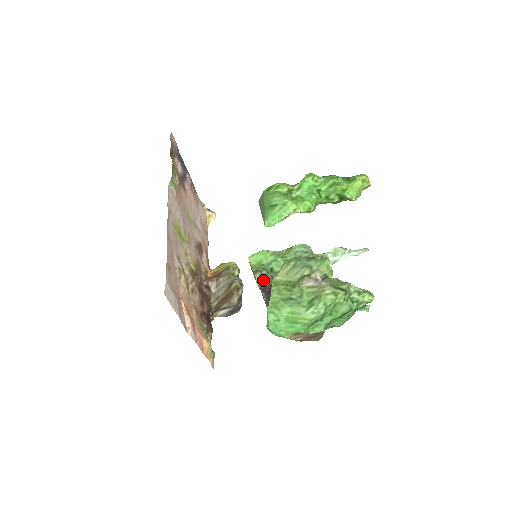
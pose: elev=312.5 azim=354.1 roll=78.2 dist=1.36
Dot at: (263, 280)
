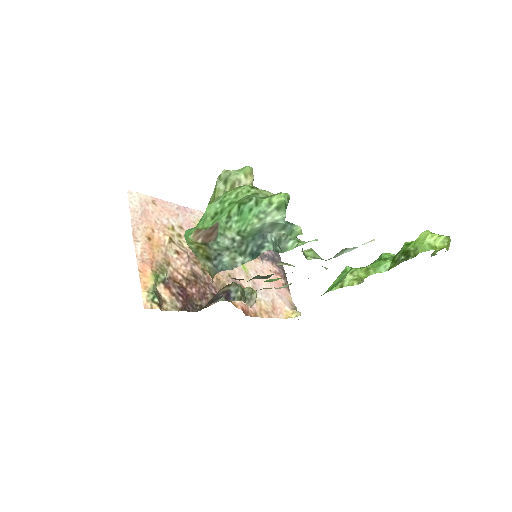
Dot at: (254, 278)
